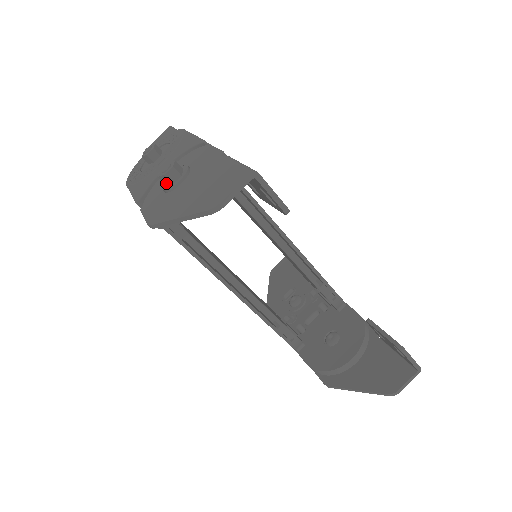
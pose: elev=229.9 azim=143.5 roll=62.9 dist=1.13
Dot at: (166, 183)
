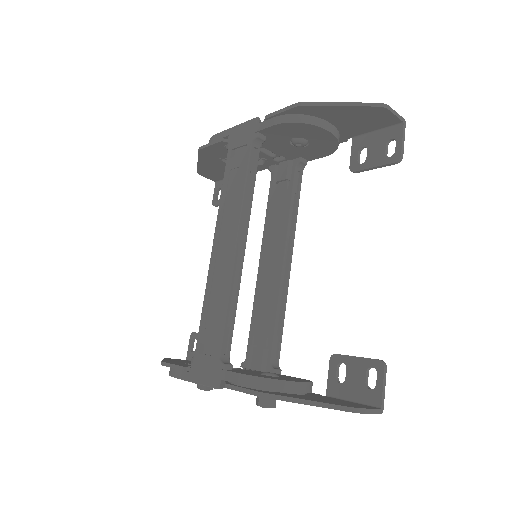
Dot at: occluded
